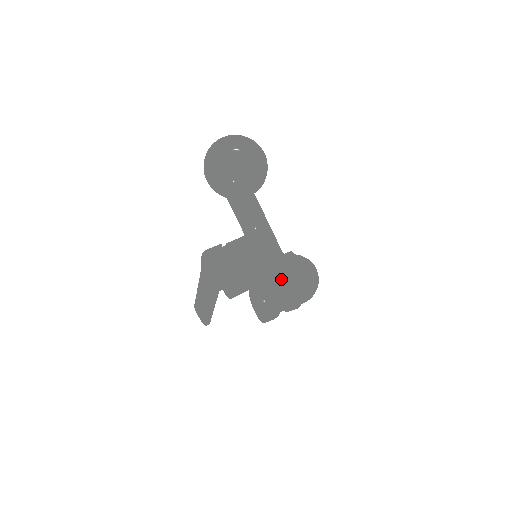
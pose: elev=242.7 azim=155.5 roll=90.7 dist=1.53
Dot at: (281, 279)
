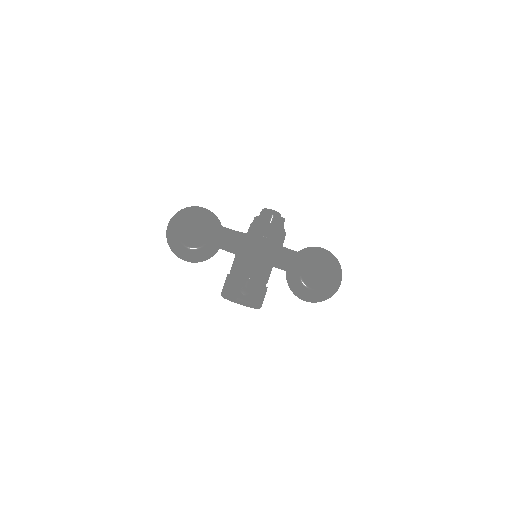
Dot at: occluded
